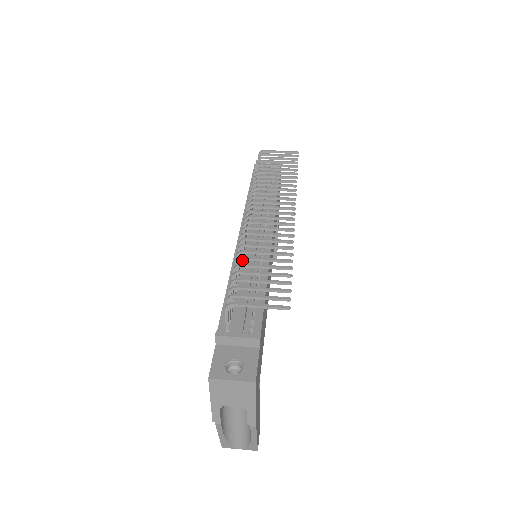
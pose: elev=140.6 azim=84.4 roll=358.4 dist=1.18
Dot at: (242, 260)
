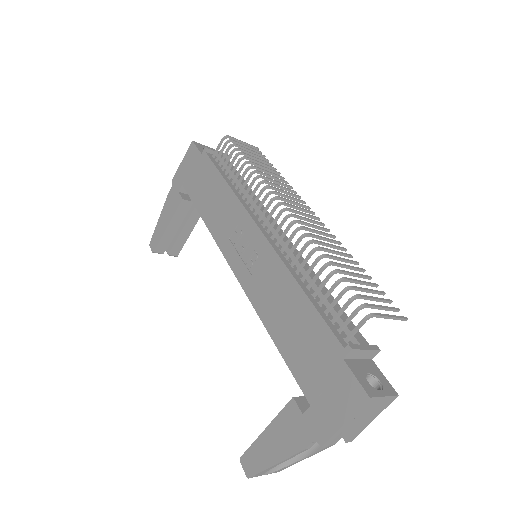
Dot at: (290, 262)
